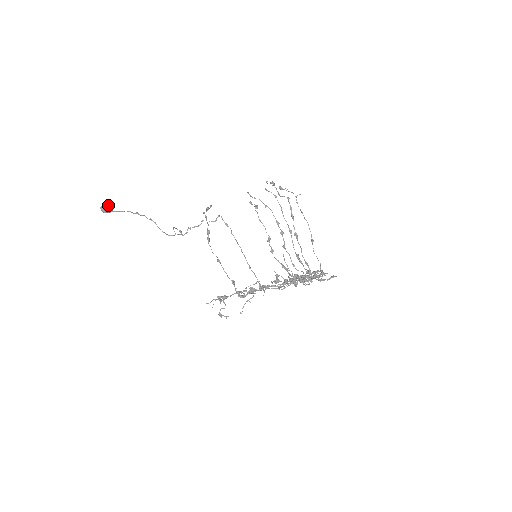
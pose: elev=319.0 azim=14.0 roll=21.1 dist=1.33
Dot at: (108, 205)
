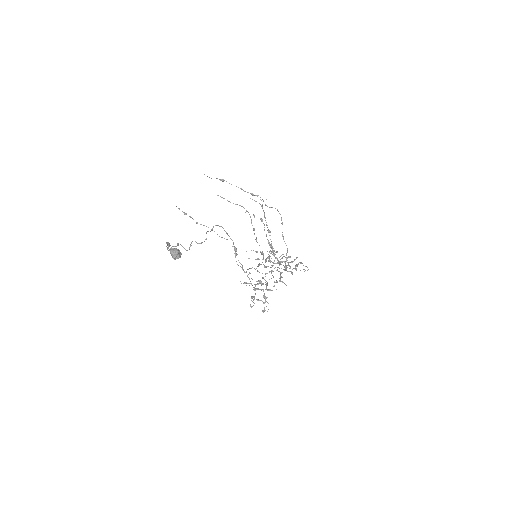
Dot at: occluded
